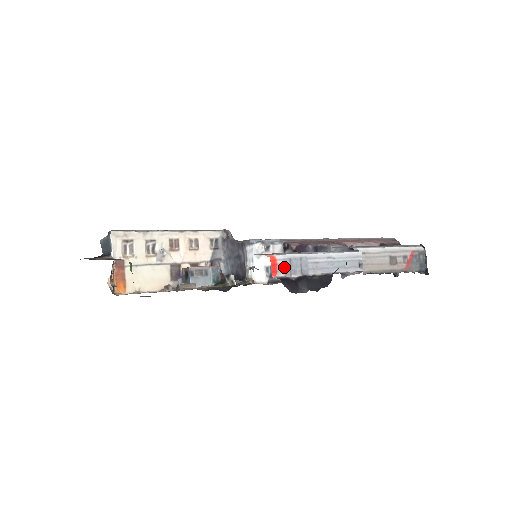
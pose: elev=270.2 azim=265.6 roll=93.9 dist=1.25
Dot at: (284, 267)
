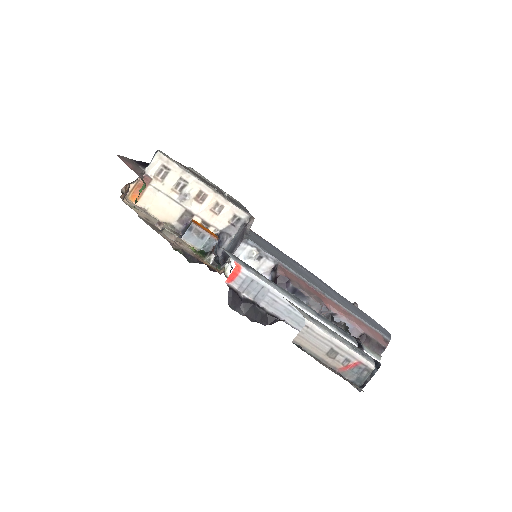
Dot at: (242, 282)
